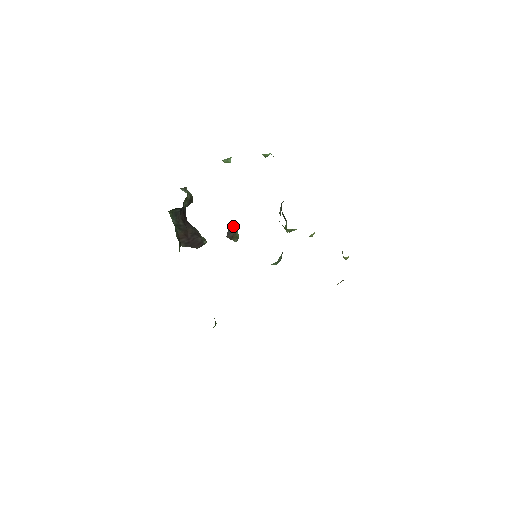
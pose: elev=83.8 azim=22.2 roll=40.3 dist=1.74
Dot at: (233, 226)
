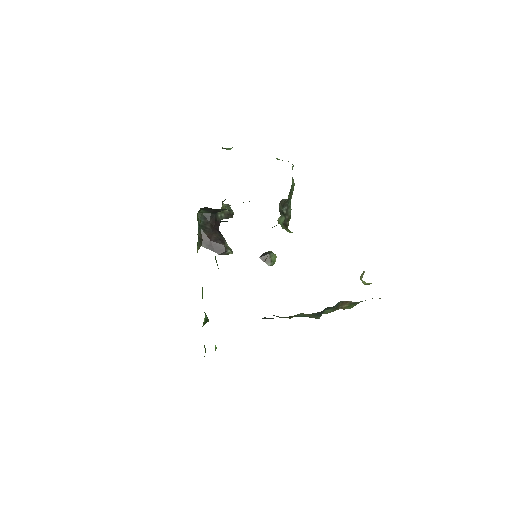
Dot at: (271, 251)
